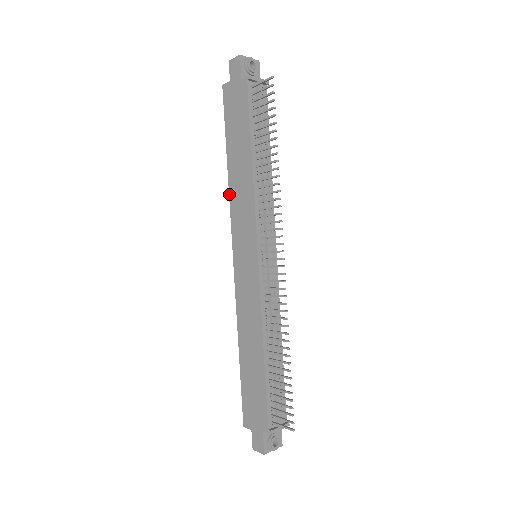
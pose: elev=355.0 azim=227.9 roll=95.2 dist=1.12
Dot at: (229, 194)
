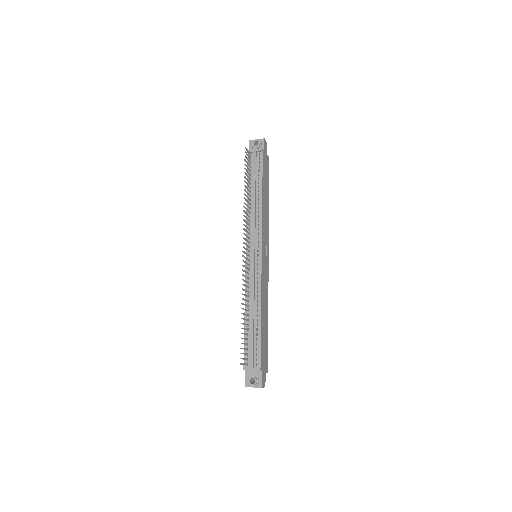
Dot at: occluded
